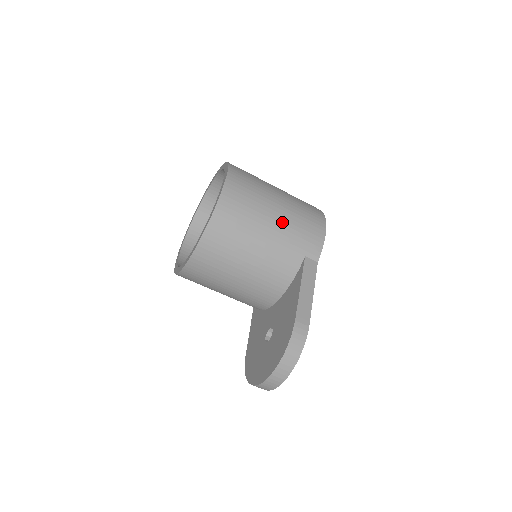
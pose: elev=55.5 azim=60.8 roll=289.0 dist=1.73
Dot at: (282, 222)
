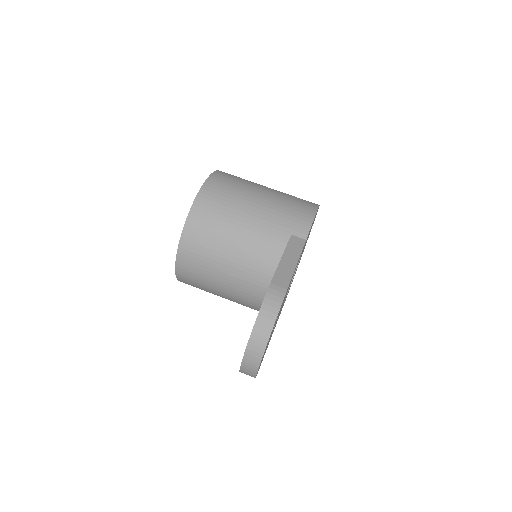
Dot at: (265, 206)
